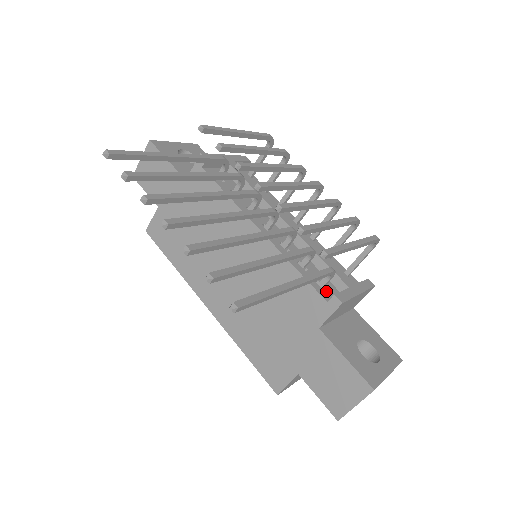
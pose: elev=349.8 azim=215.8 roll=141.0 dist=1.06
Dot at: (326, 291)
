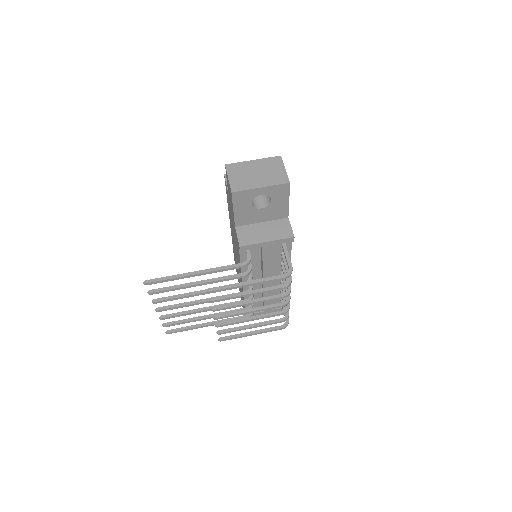
Dot at: occluded
